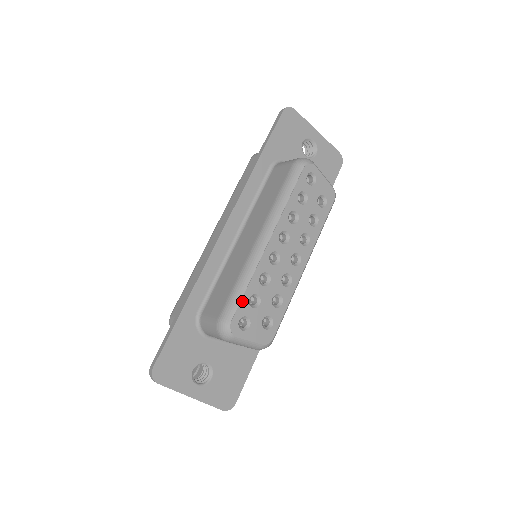
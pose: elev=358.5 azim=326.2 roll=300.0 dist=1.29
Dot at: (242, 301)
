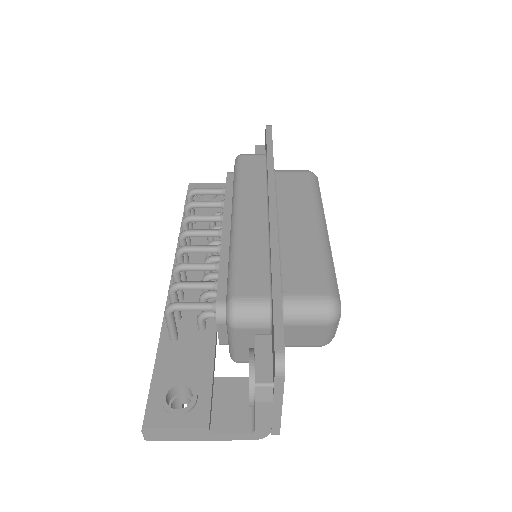
Dot at: (336, 281)
